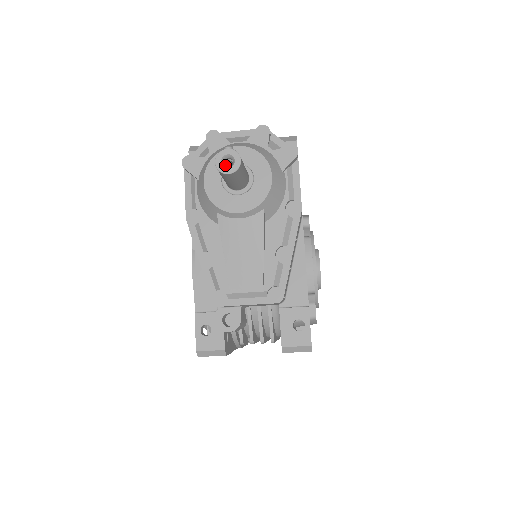
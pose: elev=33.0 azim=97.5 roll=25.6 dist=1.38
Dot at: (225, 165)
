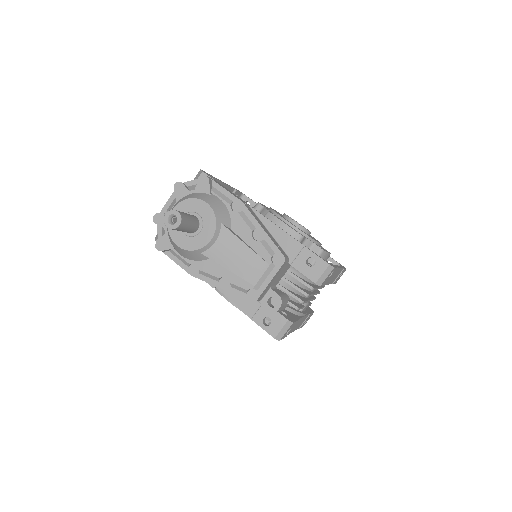
Dot at: (174, 223)
